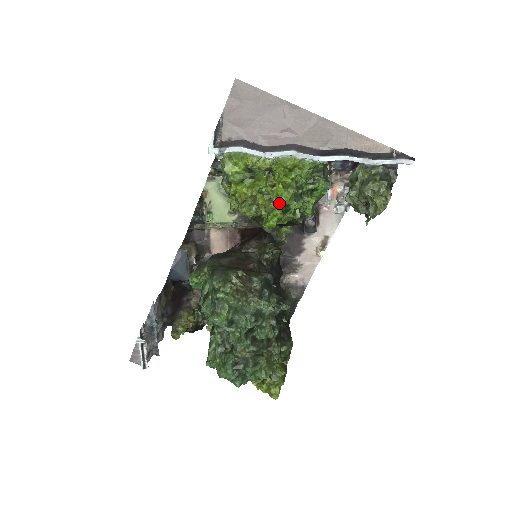
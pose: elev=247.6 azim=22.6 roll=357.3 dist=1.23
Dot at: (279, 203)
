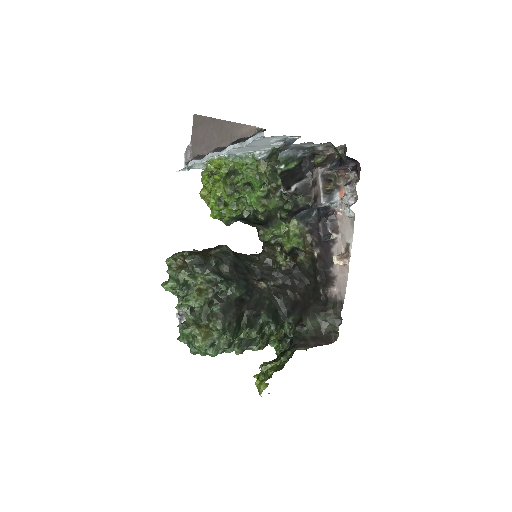
Dot at: (212, 196)
